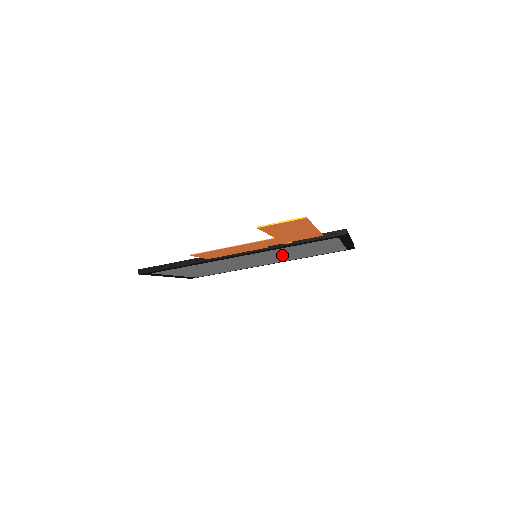
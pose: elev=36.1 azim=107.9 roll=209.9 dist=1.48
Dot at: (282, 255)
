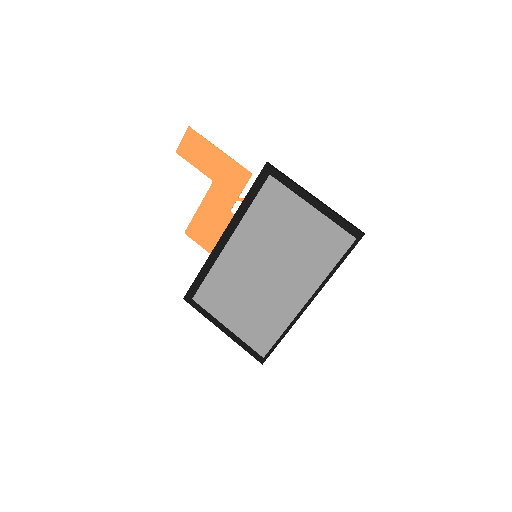
Dot at: (278, 250)
